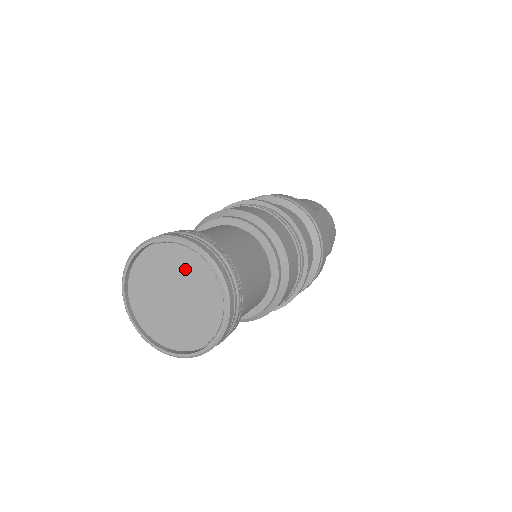
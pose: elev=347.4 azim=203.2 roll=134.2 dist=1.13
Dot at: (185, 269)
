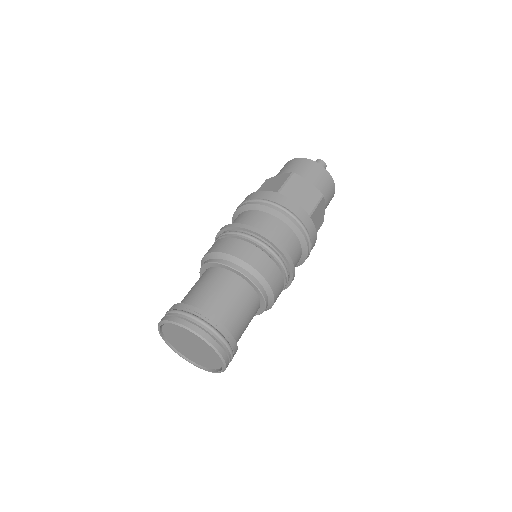
Dot at: (200, 343)
